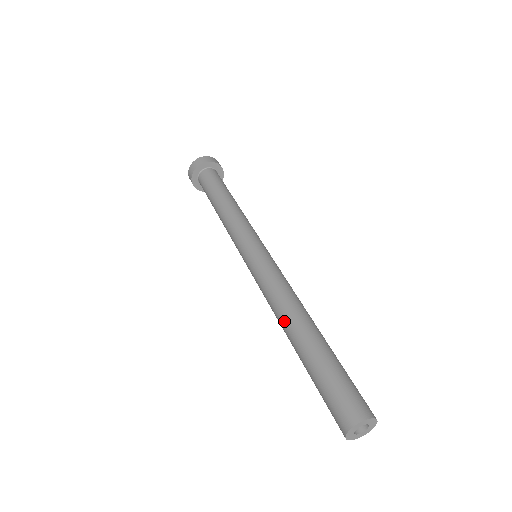
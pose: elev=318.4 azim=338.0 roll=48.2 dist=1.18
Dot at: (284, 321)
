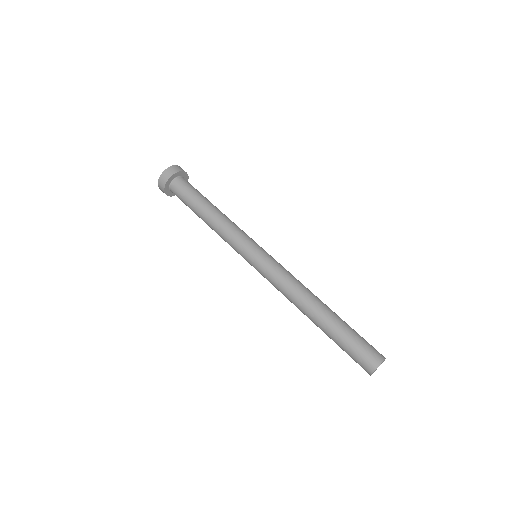
Dot at: (302, 311)
